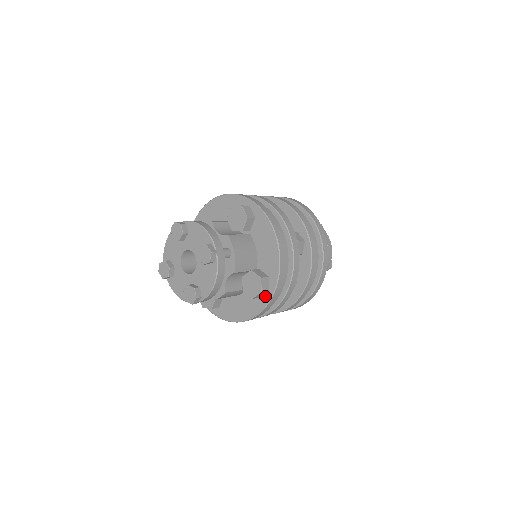
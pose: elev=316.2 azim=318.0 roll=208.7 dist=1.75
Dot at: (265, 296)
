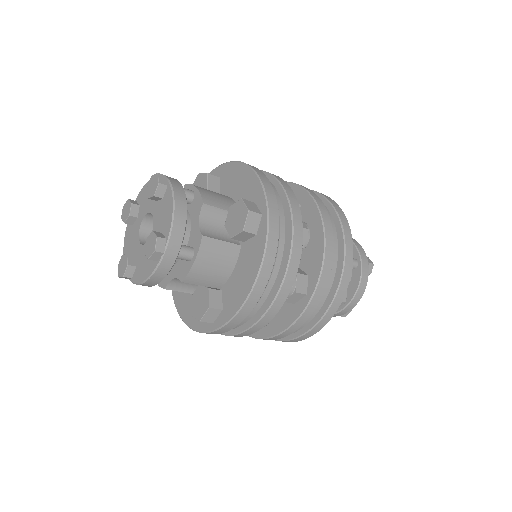
Dot at: (208, 323)
